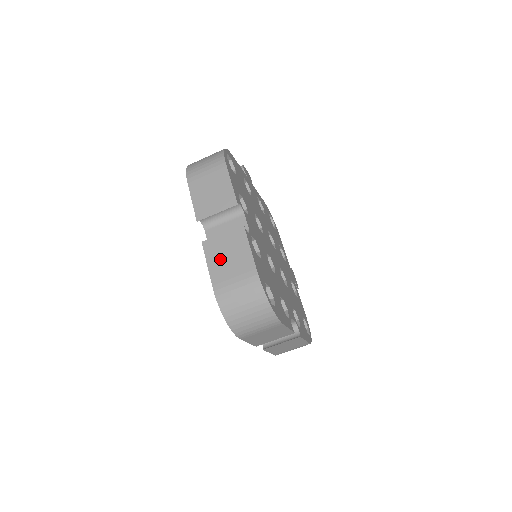
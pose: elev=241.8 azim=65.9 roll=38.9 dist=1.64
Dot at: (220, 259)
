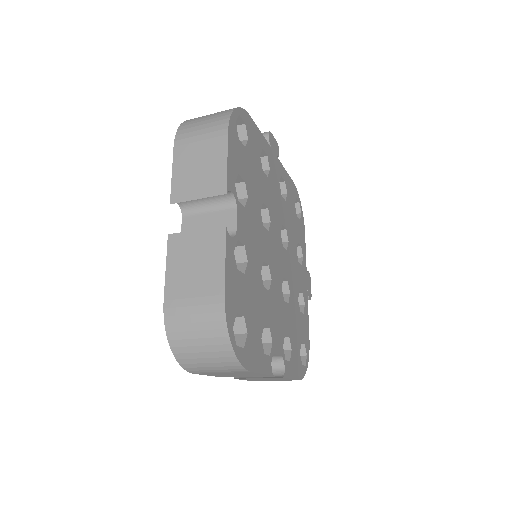
Dot at: (183, 266)
